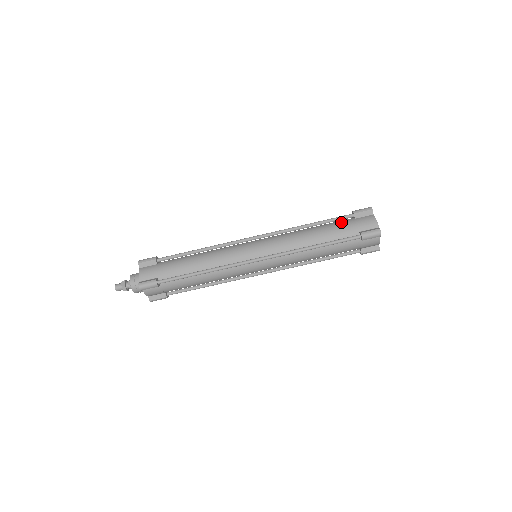
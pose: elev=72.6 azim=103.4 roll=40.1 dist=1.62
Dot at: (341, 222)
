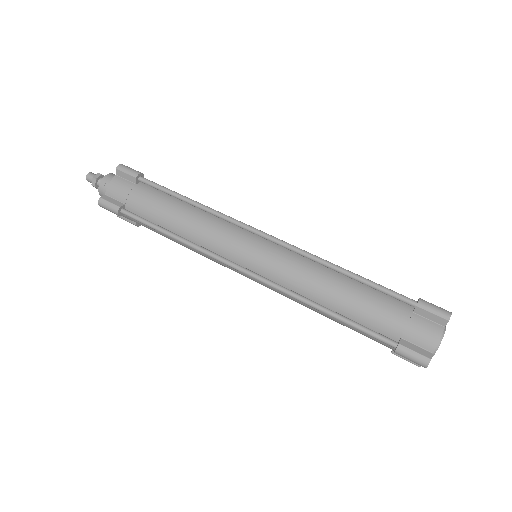
Dot at: occluded
